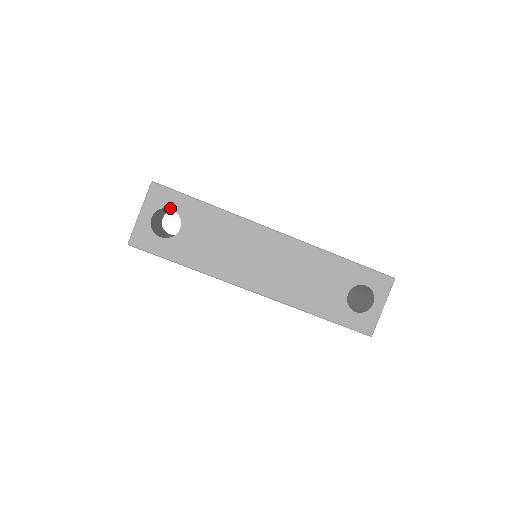
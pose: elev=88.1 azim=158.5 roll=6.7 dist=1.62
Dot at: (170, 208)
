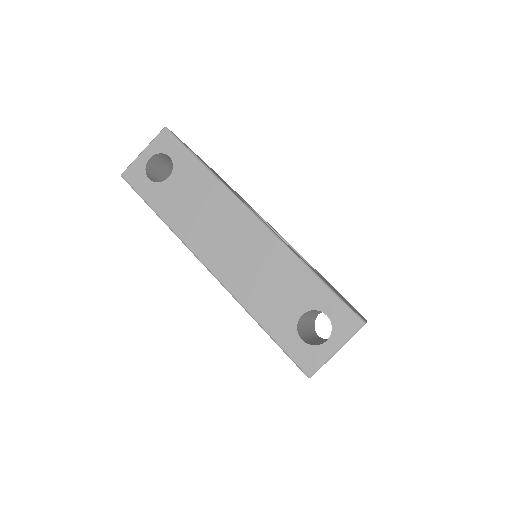
Dot at: (169, 155)
